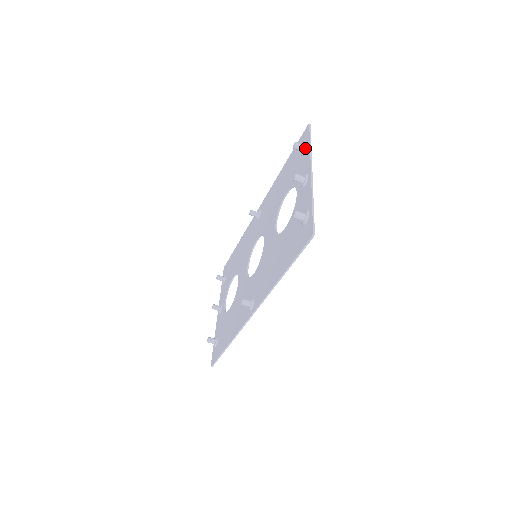
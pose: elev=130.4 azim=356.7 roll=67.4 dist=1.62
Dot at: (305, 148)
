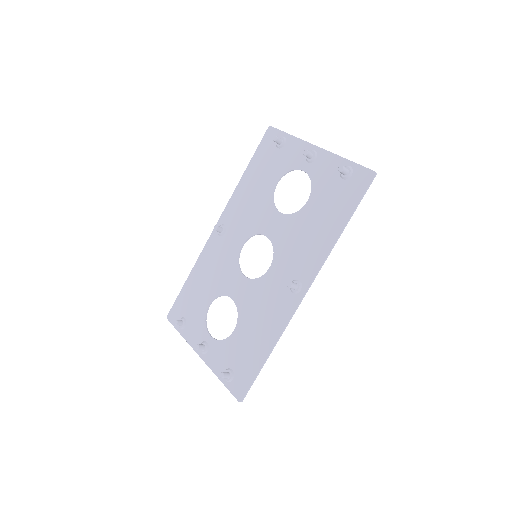
Dot at: (285, 140)
